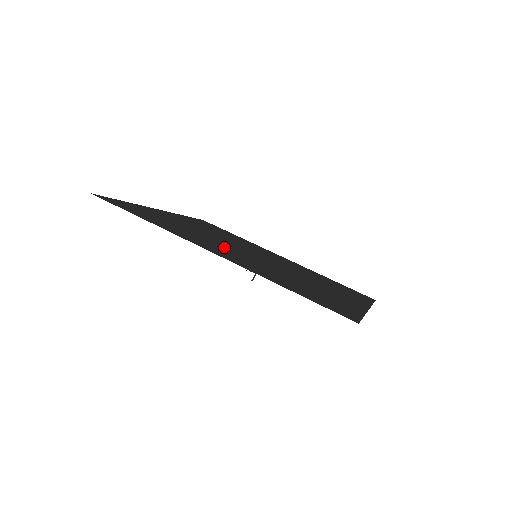
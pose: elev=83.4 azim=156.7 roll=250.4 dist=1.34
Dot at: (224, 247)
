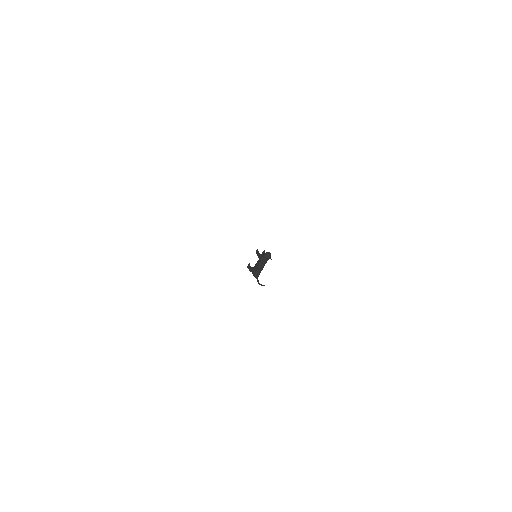
Dot at: occluded
